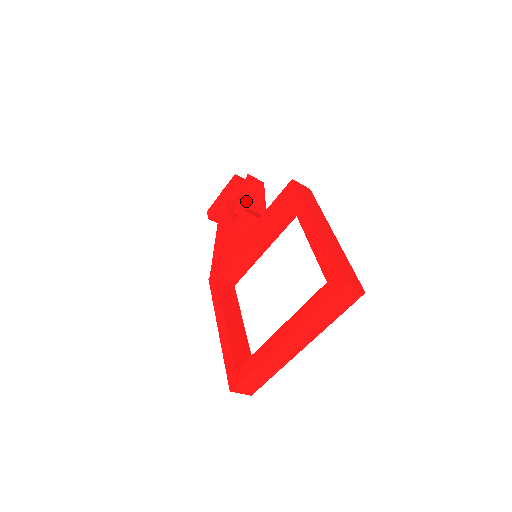
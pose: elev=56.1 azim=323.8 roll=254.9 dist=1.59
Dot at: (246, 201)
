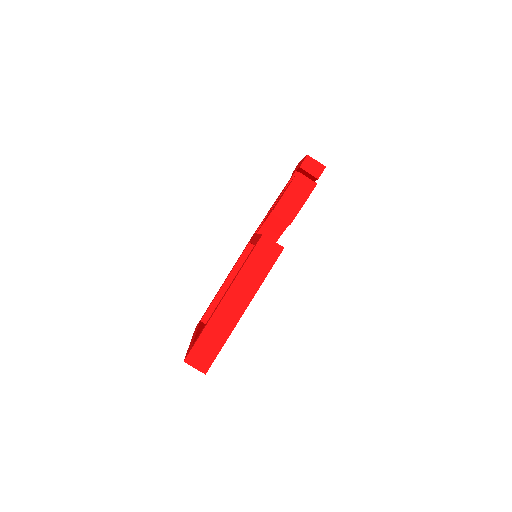
Dot at: (278, 201)
